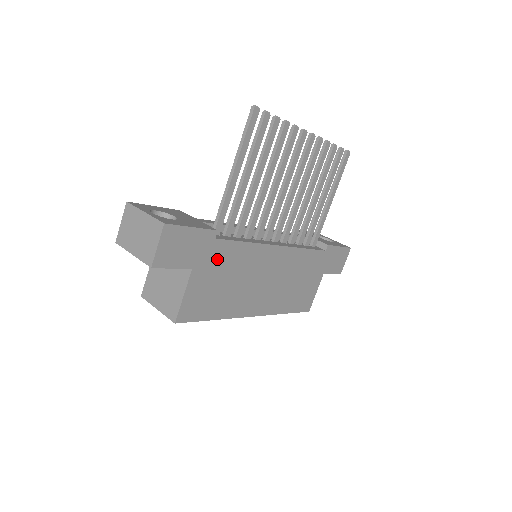
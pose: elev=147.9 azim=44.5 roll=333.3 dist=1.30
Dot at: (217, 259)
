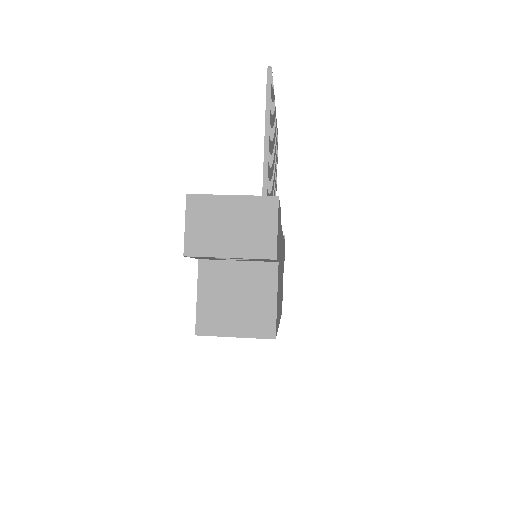
Dot at: occluded
